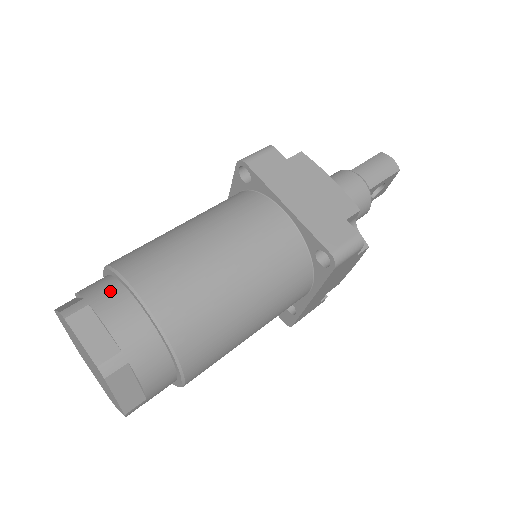
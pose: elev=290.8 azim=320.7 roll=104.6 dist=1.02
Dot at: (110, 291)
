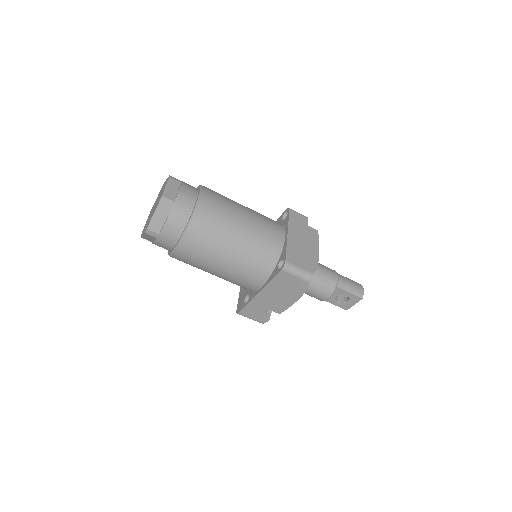
Dot at: (192, 187)
